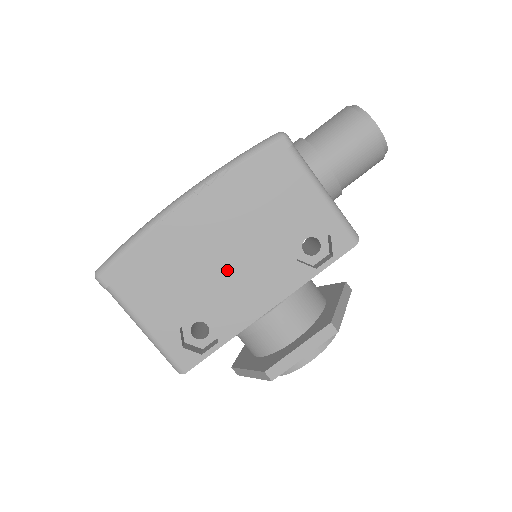
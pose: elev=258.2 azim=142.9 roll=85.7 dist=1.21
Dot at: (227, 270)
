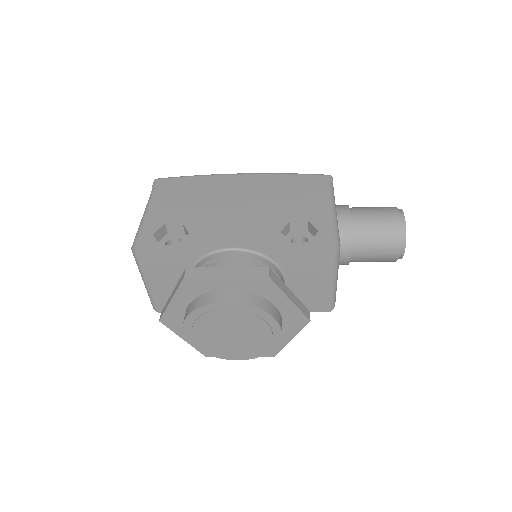
Dot at: (229, 212)
